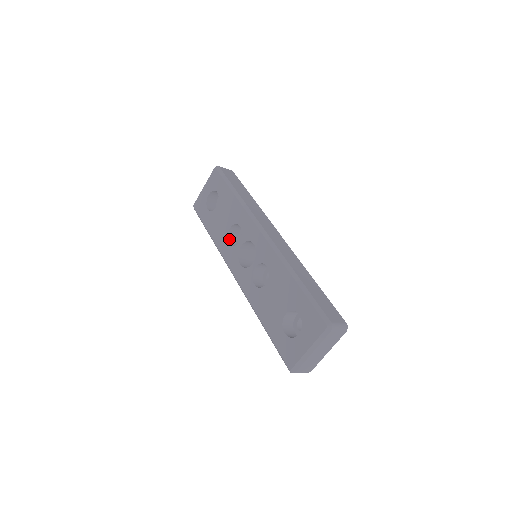
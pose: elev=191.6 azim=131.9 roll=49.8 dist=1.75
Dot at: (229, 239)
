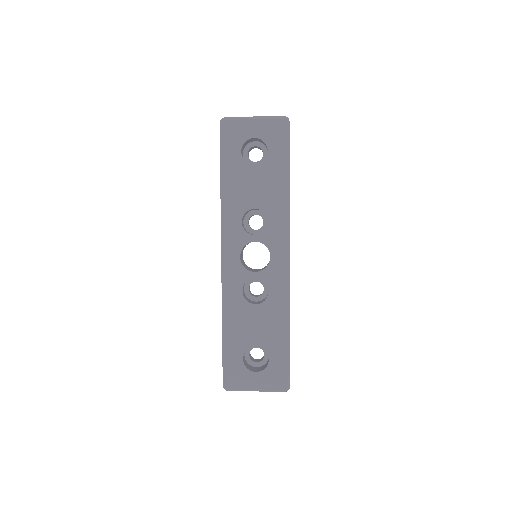
Dot at: occluded
